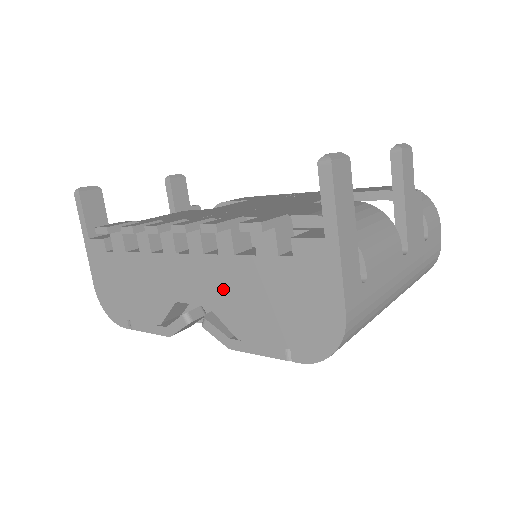
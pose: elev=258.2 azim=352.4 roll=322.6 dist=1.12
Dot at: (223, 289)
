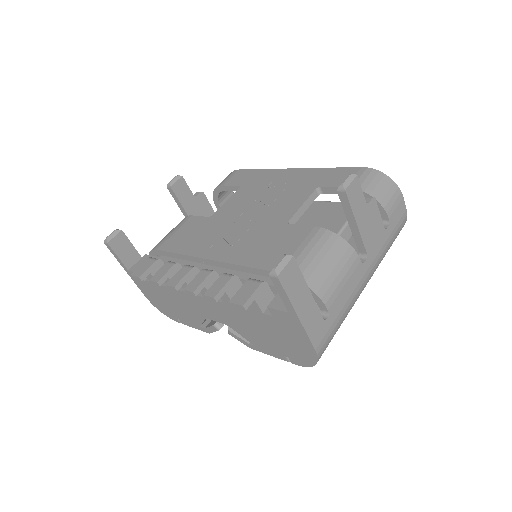
Dot at: (234, 320)
